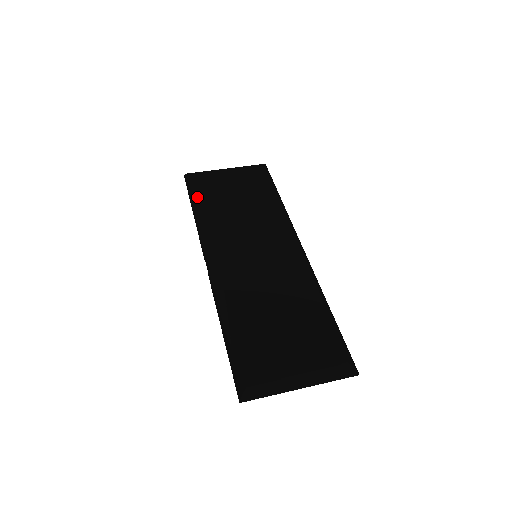
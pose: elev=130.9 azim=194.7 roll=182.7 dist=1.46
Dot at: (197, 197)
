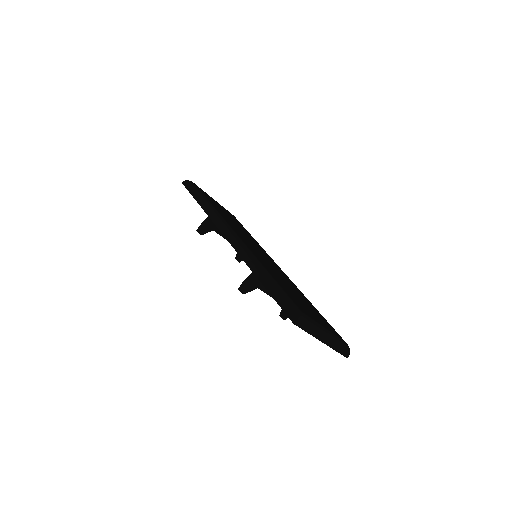
Dot at: (205, 196)
